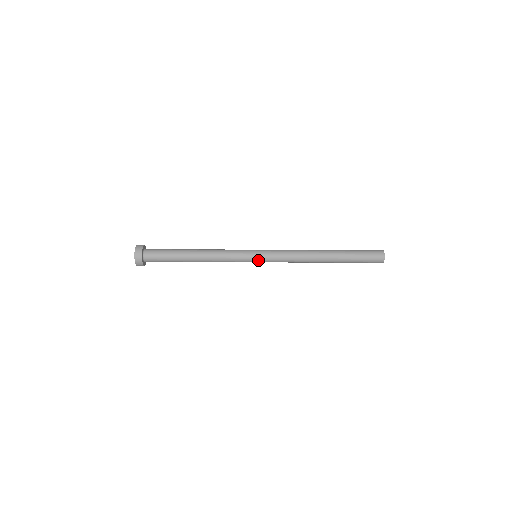
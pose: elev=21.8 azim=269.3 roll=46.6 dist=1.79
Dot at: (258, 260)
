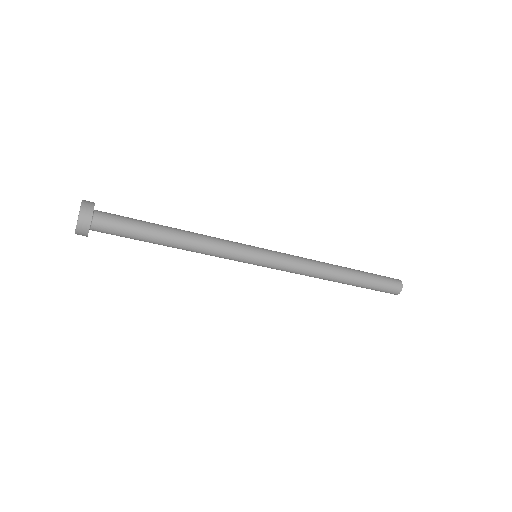
Dot at: (260, 263)
